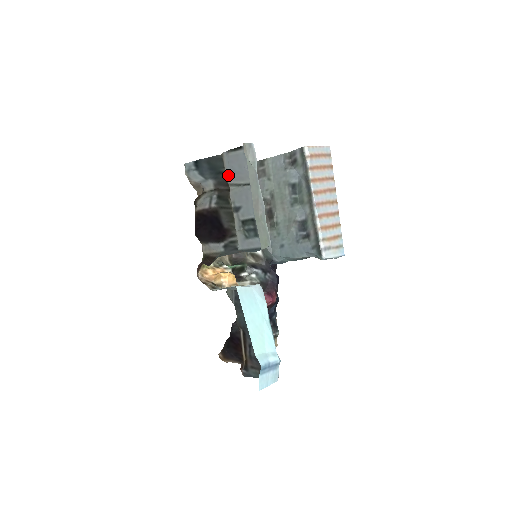
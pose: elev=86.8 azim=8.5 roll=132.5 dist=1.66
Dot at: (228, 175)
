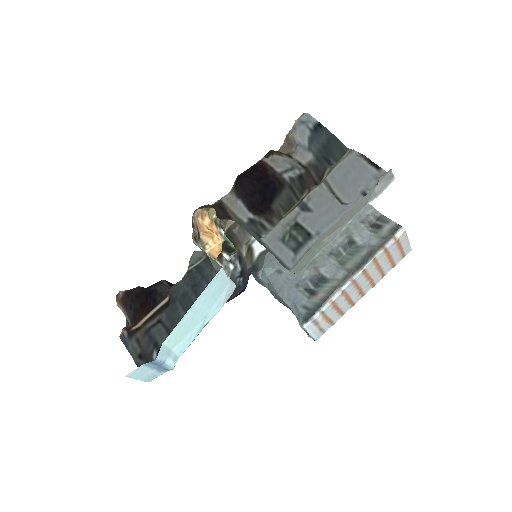
Dot at: (335, 172)
